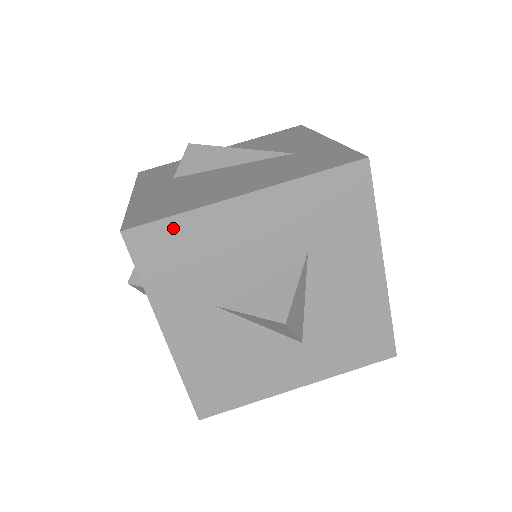
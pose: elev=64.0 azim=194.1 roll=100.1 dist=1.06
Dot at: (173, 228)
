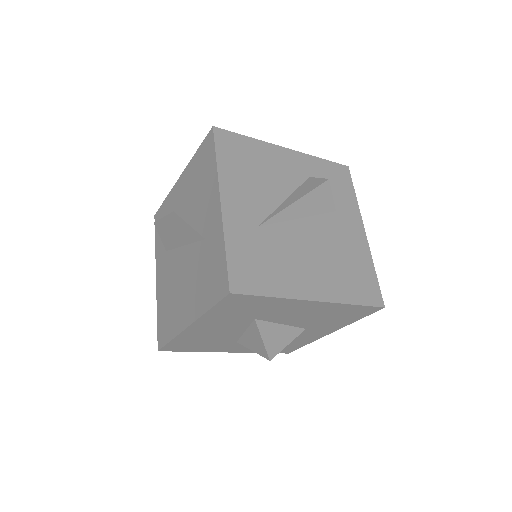
Dot at: (176, 343)
